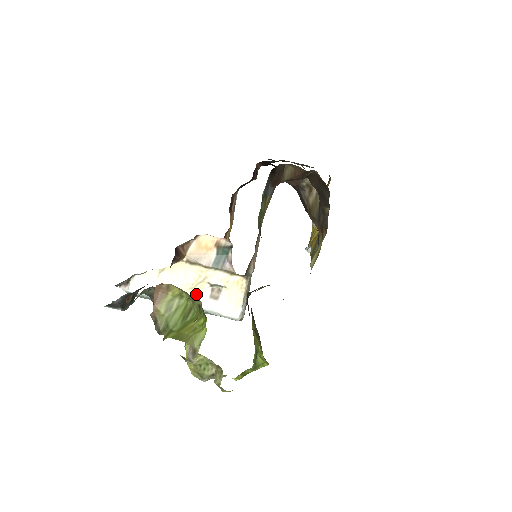
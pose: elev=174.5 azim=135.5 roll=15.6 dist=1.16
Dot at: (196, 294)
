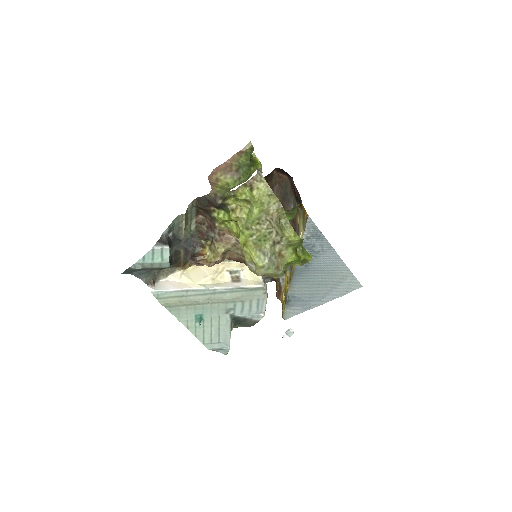
Dot at: (219, 282)
